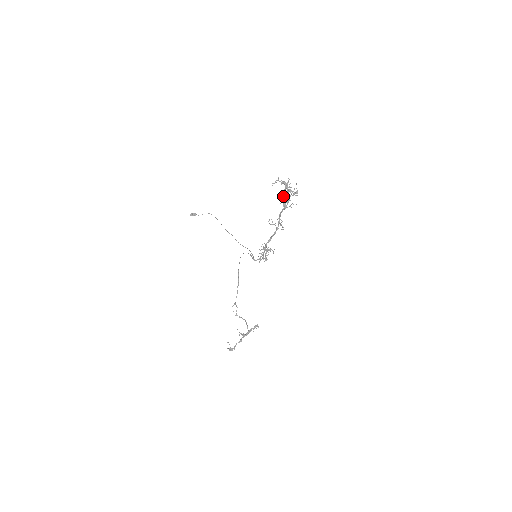
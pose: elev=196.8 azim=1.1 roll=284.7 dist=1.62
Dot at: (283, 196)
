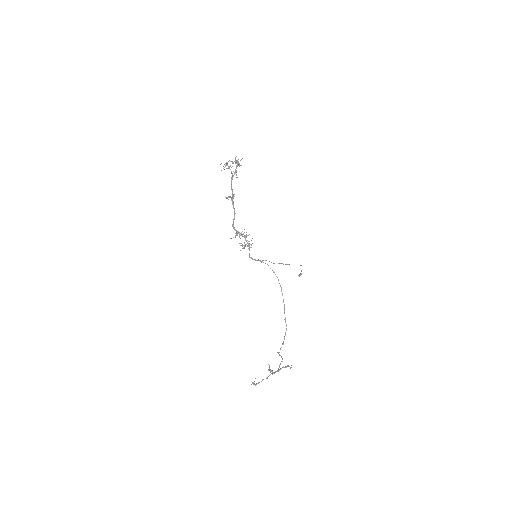
Dot at: occluded
